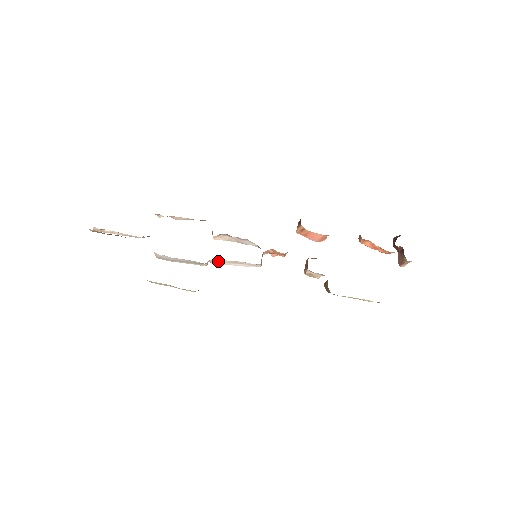
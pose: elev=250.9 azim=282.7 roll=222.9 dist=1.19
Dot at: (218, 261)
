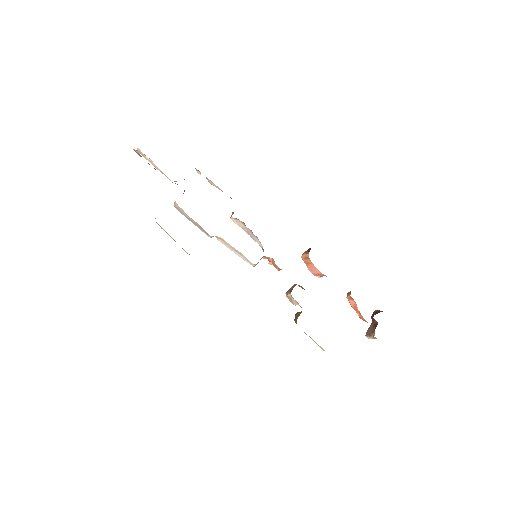
Dot at: (223, 240)
